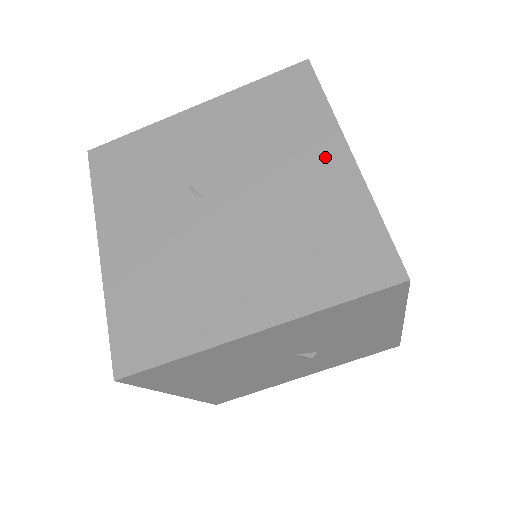
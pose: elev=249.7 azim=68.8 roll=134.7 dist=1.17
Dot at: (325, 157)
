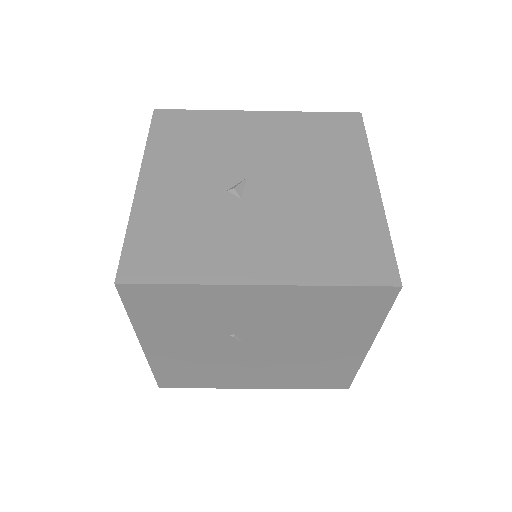
Dot at: (351, 346)
